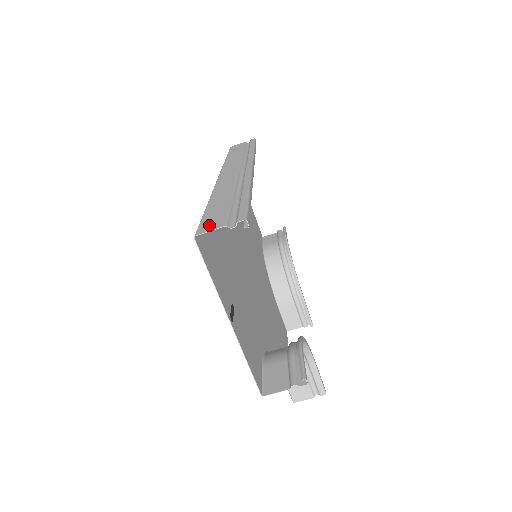
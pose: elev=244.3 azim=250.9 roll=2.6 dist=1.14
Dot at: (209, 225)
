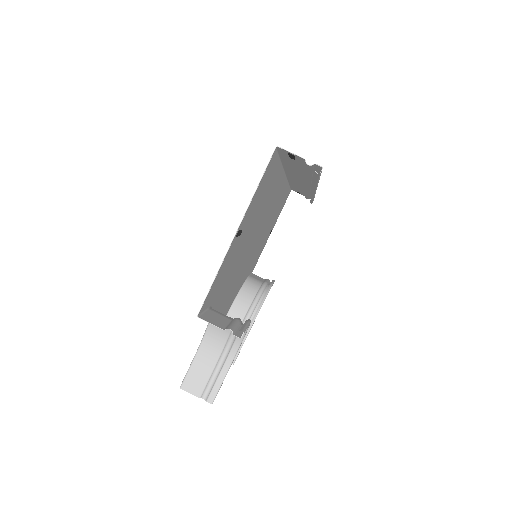
Dot at: (290, 154)
